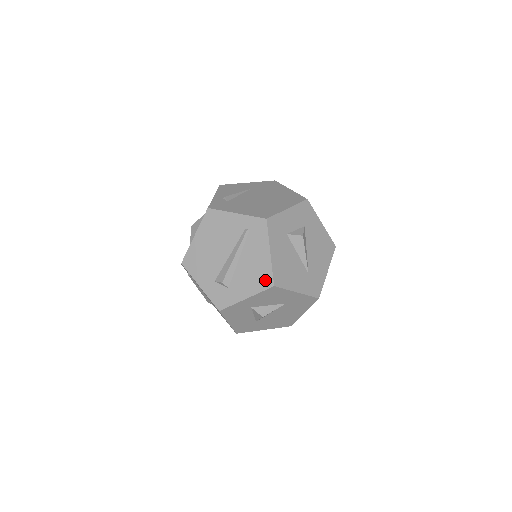
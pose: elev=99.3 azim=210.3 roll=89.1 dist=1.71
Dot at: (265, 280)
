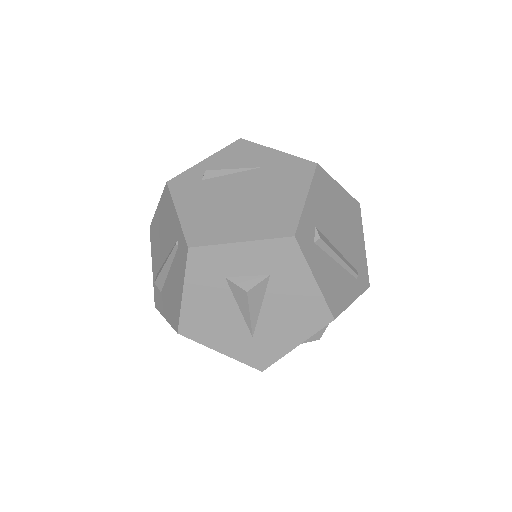
Dot at: (175, 318)
